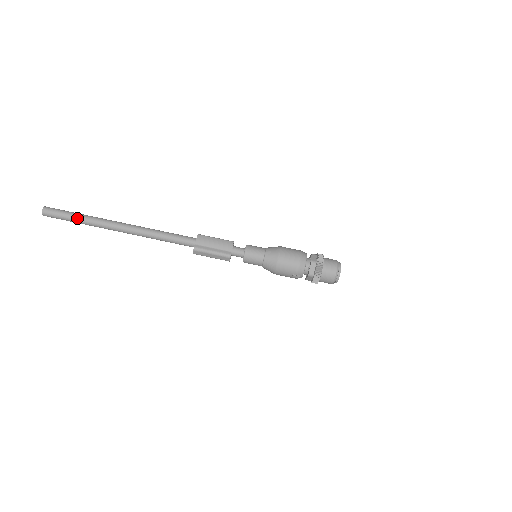
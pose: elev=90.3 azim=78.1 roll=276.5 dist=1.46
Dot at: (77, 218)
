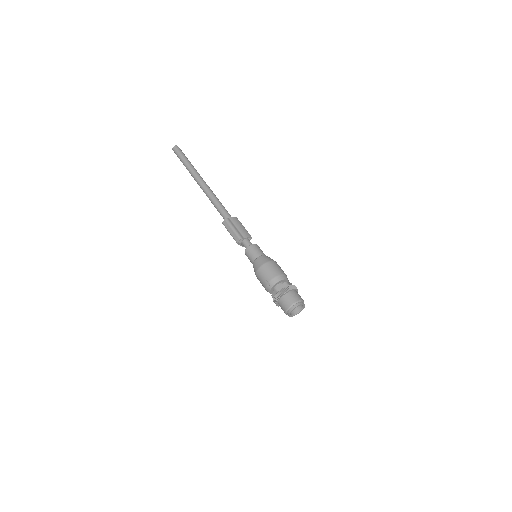
Dot at: (186, 161)
